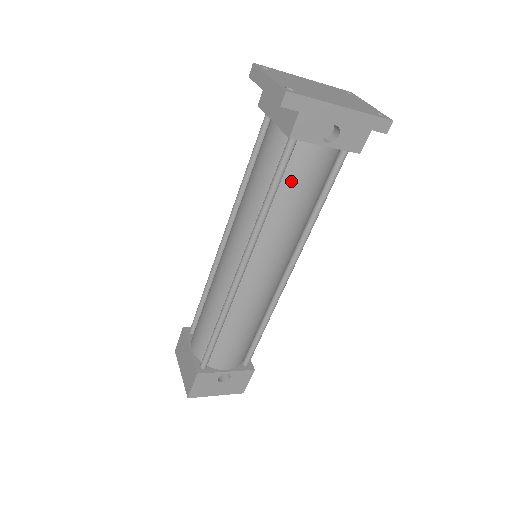
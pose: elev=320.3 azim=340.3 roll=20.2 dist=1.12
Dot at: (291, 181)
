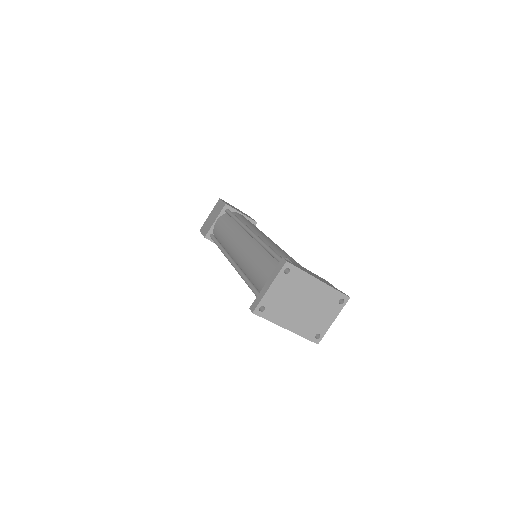
Dot at: occluded
